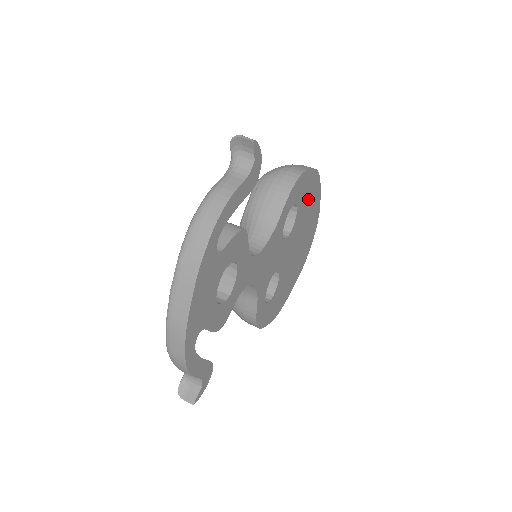
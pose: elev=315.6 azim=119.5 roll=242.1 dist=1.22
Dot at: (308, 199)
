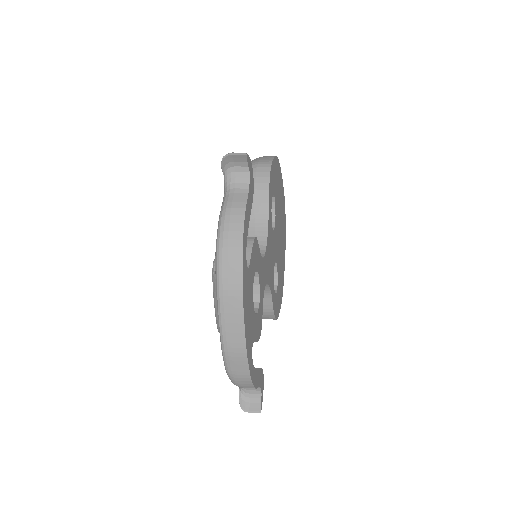
Dot at: (277, 186)
